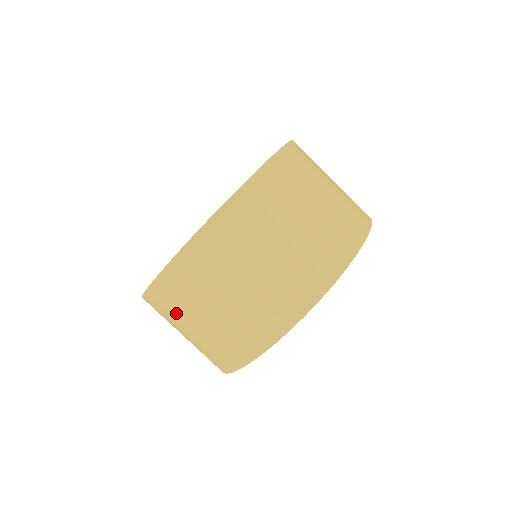
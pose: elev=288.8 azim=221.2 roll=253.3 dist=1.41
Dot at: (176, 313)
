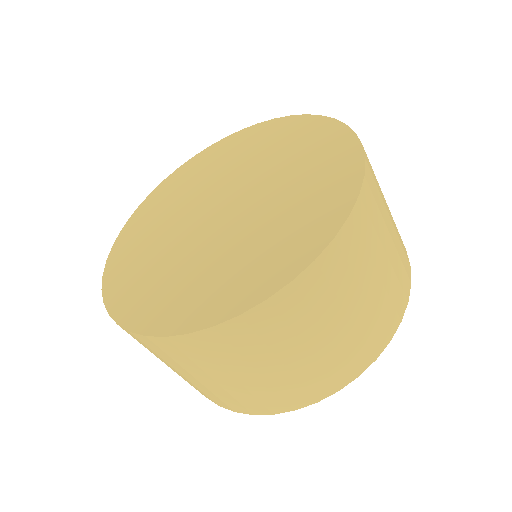
Dot at: (190, 364)
